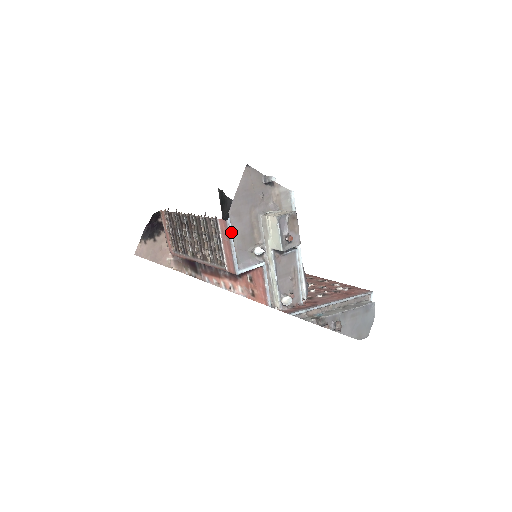
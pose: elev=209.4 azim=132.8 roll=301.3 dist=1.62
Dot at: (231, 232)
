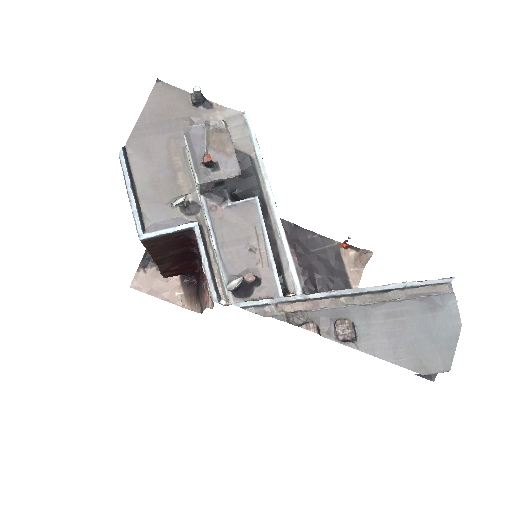
Dot at: (126, 172)
